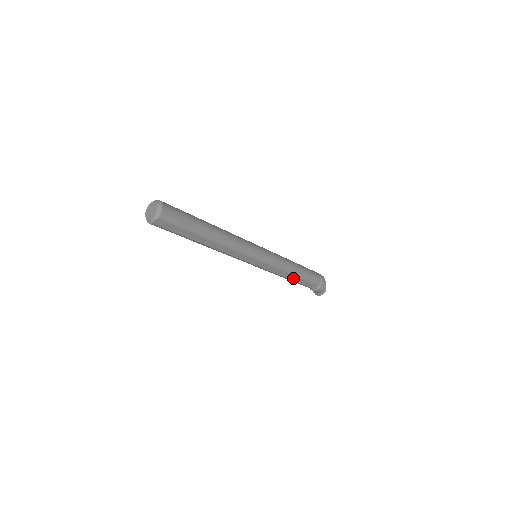
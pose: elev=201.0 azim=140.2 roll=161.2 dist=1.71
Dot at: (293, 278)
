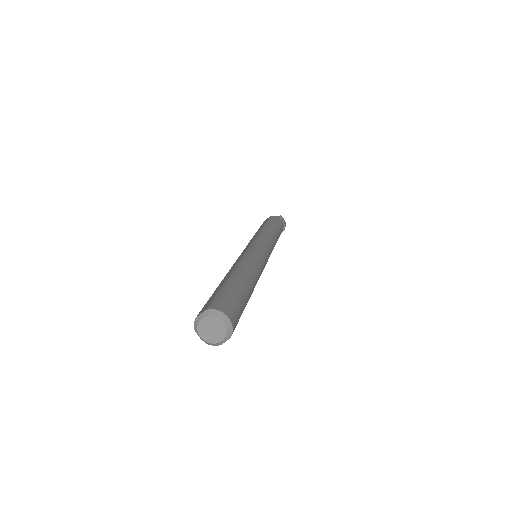
Dot at: occluded
